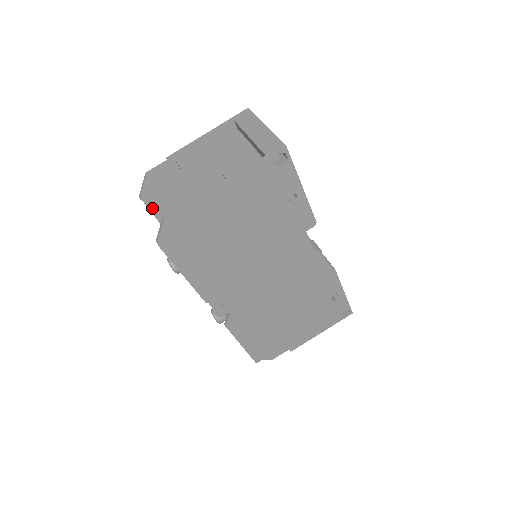
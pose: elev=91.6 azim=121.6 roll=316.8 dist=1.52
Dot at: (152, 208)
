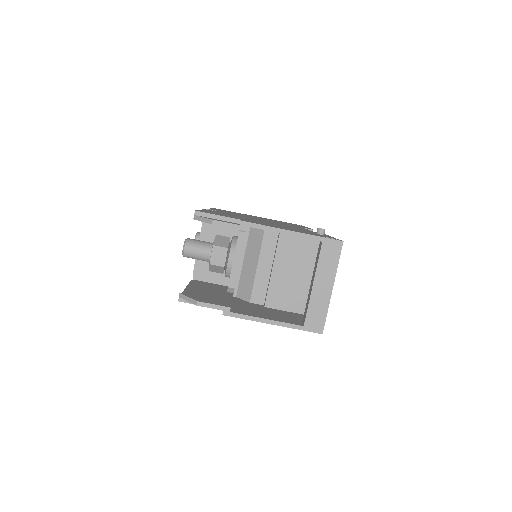
Dot at: occluded
